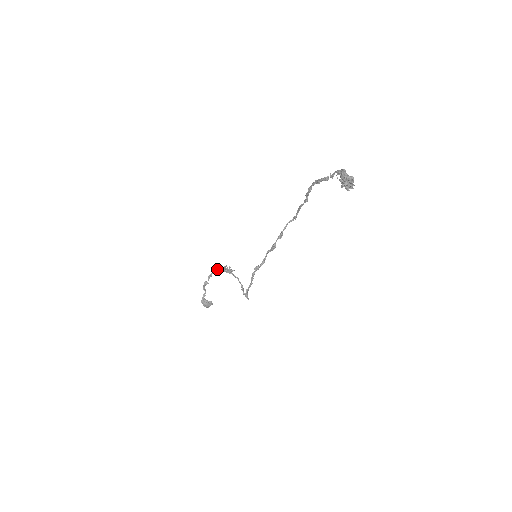
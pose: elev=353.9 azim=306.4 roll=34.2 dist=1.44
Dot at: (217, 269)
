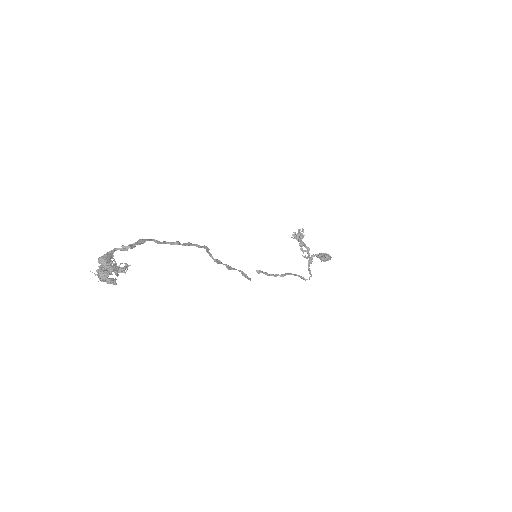
Dot at: occluded
